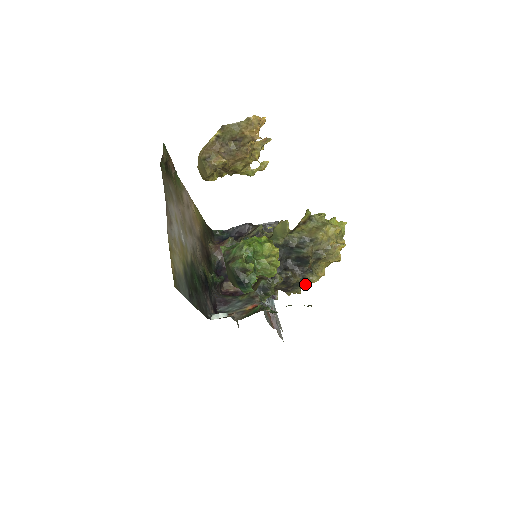
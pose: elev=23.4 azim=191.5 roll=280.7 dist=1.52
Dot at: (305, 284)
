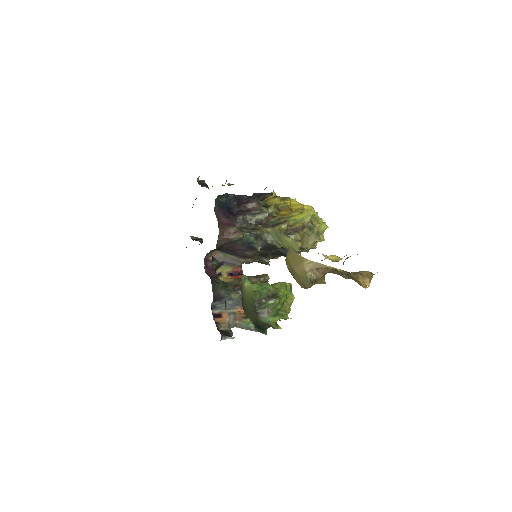
Dot at: occluded
